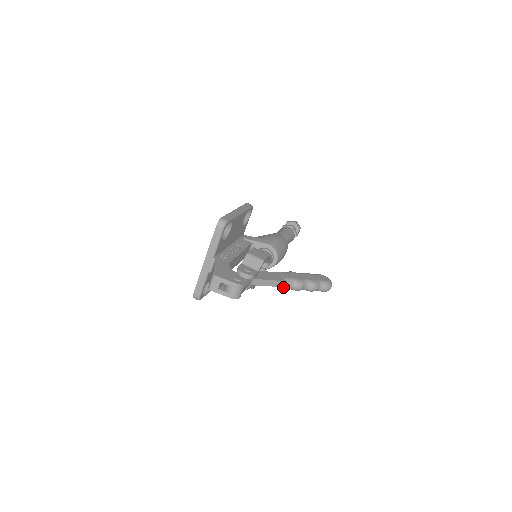
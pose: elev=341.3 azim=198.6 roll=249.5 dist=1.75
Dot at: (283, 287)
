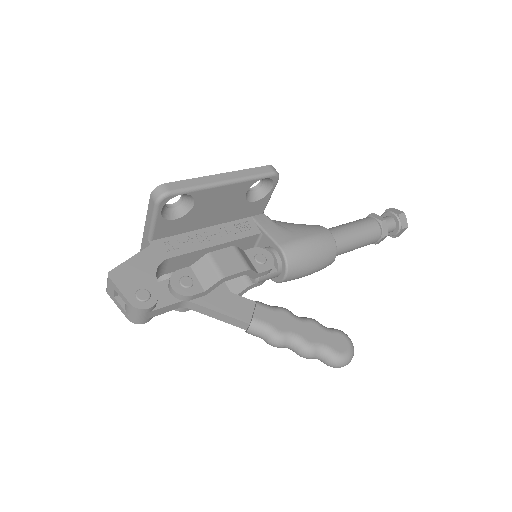
Dot at: (246, 331)
